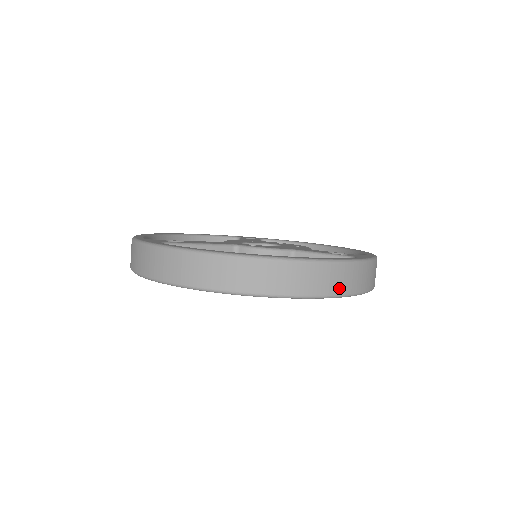
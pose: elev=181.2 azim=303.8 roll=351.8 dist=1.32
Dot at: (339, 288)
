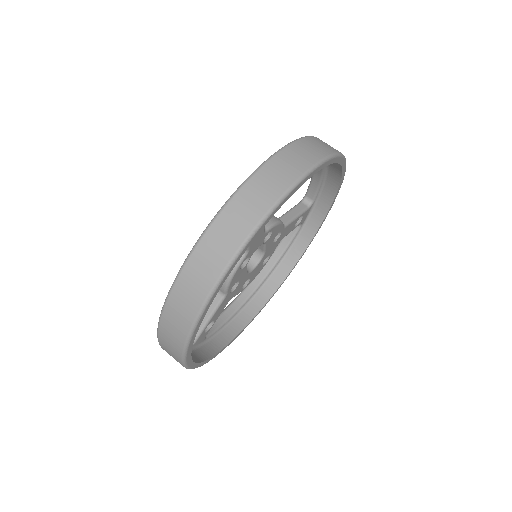
Dot at: occluded
